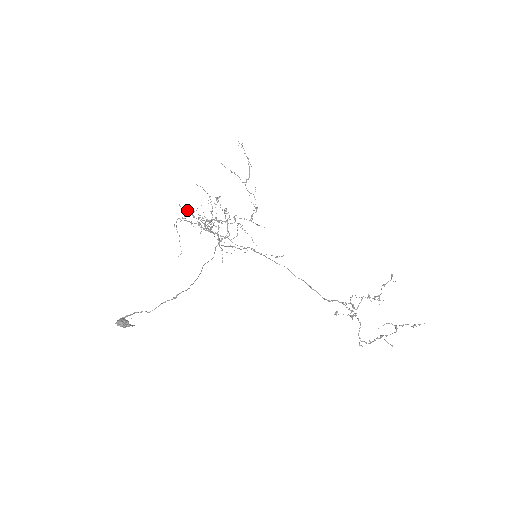
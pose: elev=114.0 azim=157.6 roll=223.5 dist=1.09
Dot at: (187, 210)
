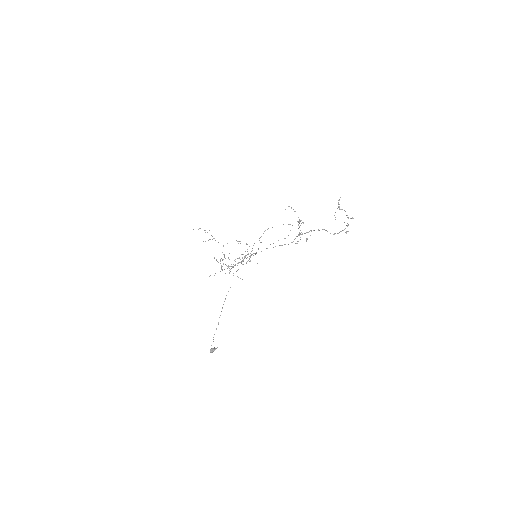
Dot at: occluded
